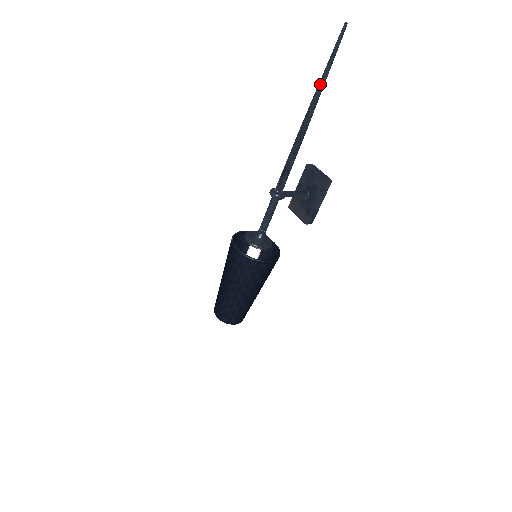
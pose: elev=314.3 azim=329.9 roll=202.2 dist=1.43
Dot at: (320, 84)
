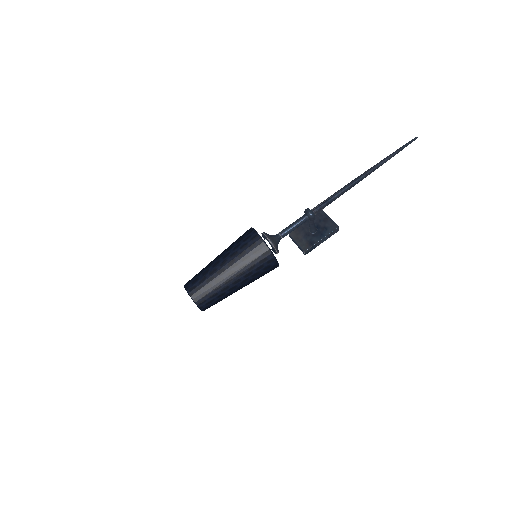
Dot at: (385, 160)
